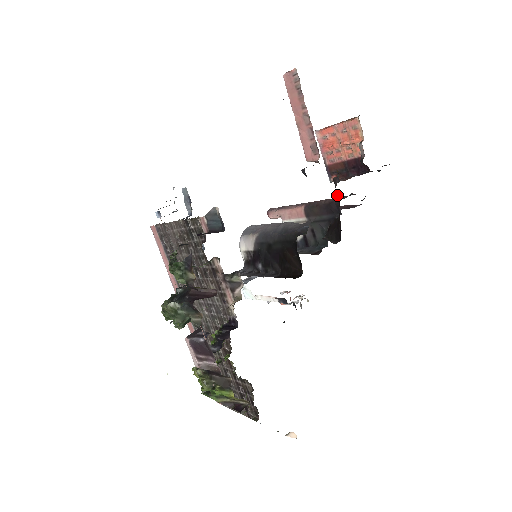
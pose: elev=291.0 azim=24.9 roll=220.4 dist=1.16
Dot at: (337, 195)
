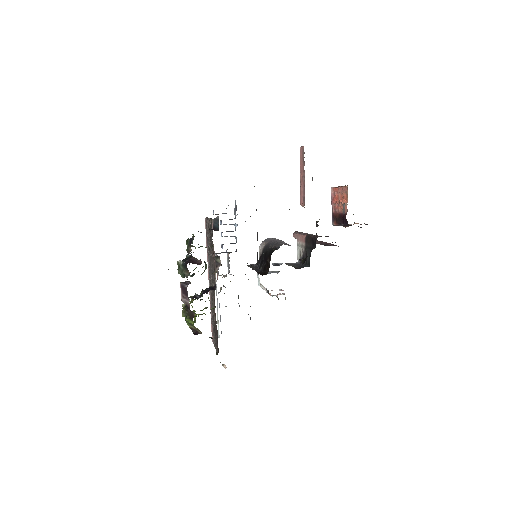
Dot at: (316, 234)
